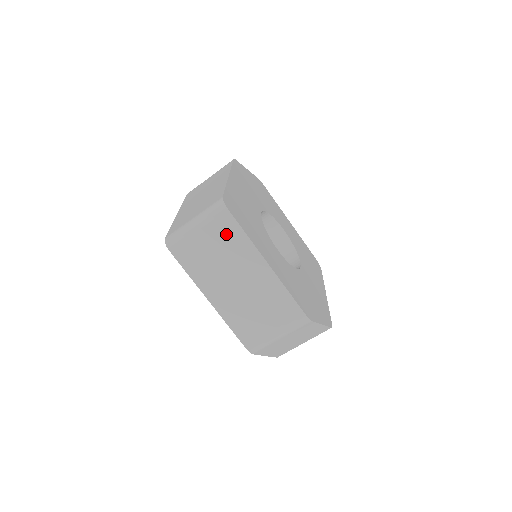
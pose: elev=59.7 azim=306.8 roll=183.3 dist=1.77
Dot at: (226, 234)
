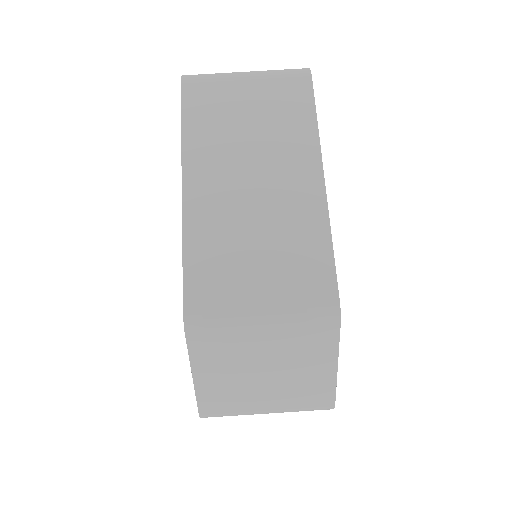
Dot at: (286, 104)
